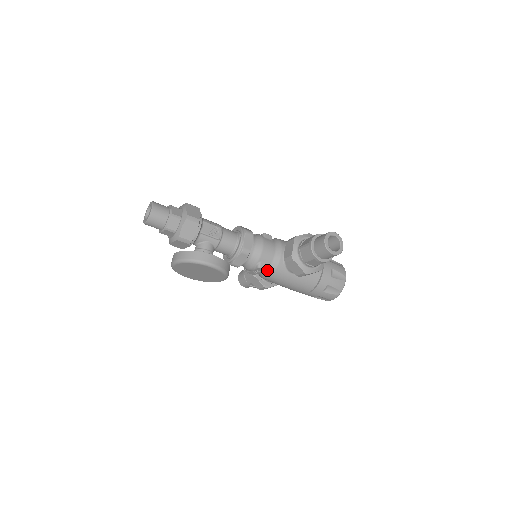
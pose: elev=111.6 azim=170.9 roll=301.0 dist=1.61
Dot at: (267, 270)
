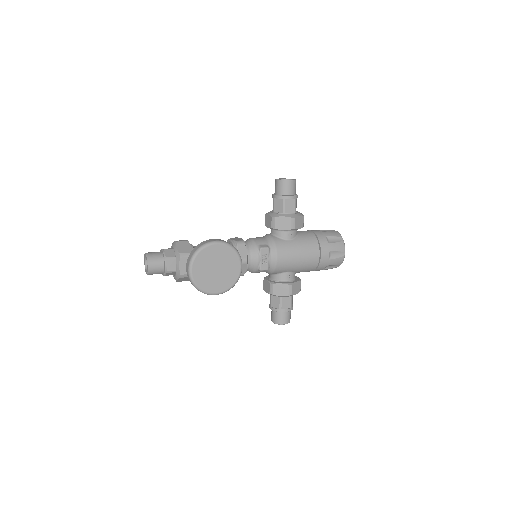
Dot at: (270, 250)
